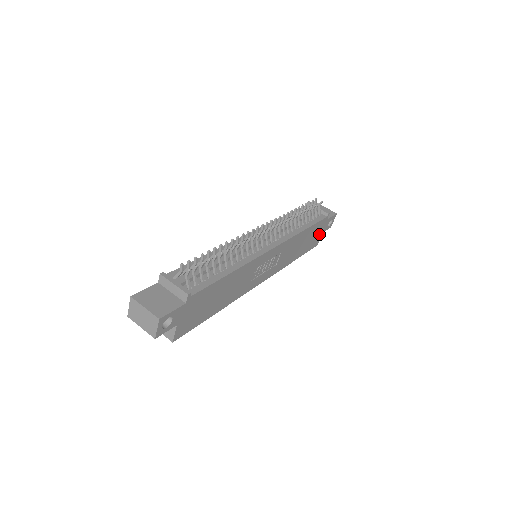
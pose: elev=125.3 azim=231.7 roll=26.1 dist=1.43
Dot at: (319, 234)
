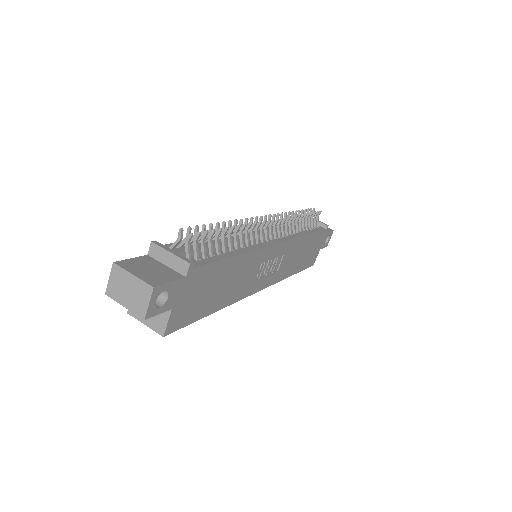
Dot at: (317, 250)
